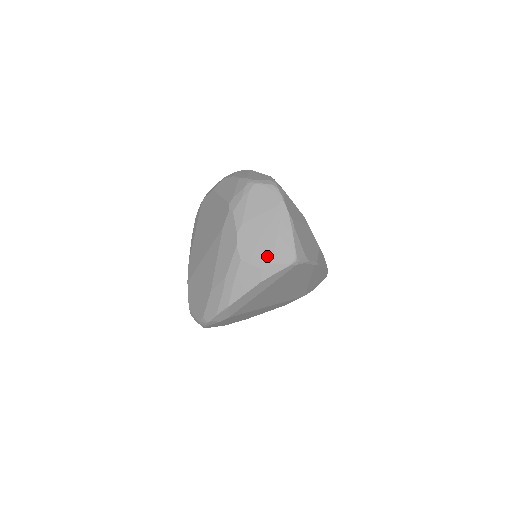
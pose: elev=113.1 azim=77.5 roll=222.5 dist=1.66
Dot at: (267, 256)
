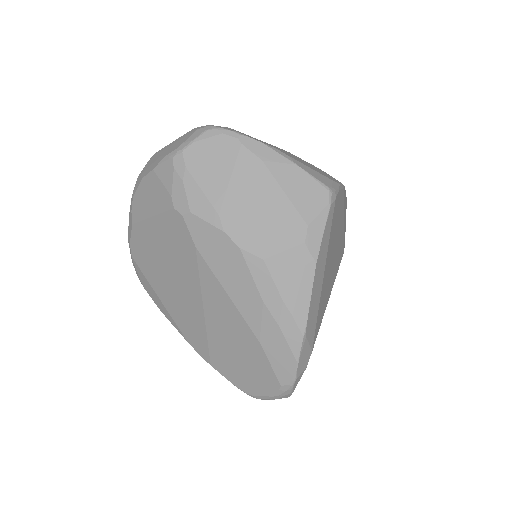
Dot at: (292, 221)
